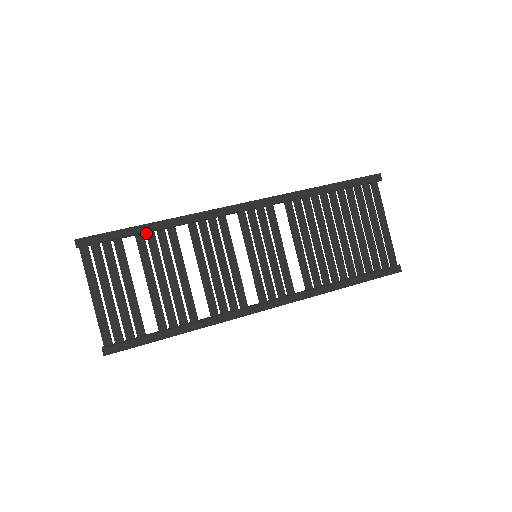
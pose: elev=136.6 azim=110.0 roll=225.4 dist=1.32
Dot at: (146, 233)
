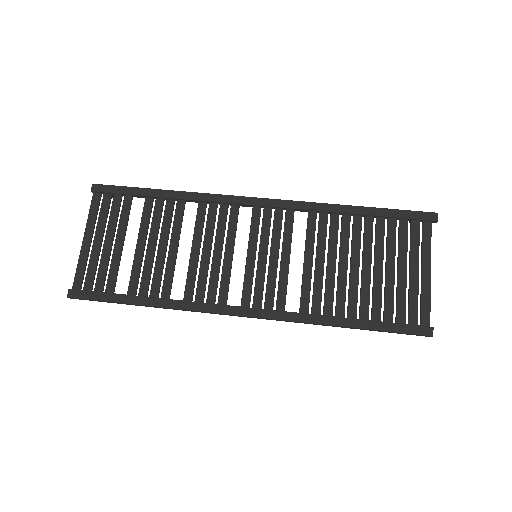
Dot at: (156, 198)
